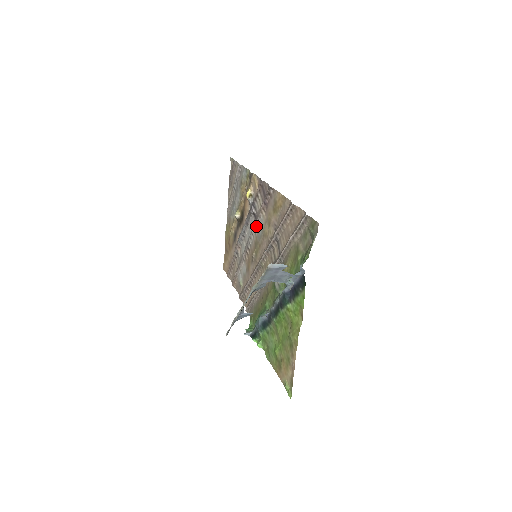
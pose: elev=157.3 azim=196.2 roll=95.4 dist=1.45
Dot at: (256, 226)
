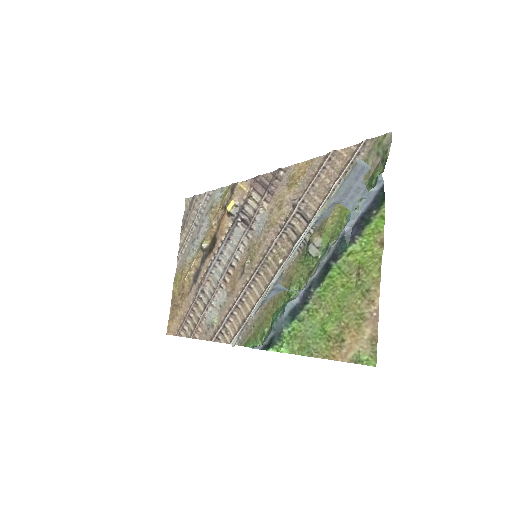
Dot at: (250, 228)
